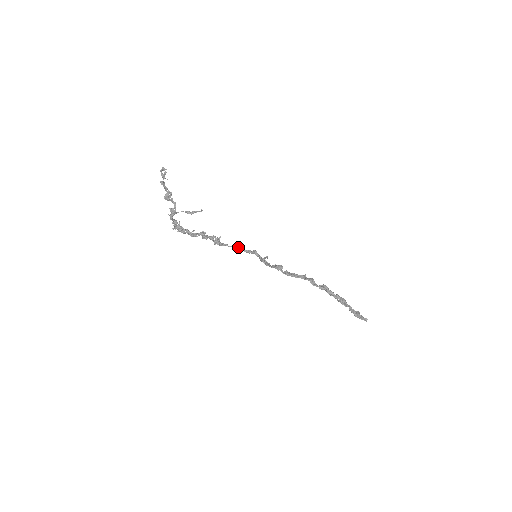
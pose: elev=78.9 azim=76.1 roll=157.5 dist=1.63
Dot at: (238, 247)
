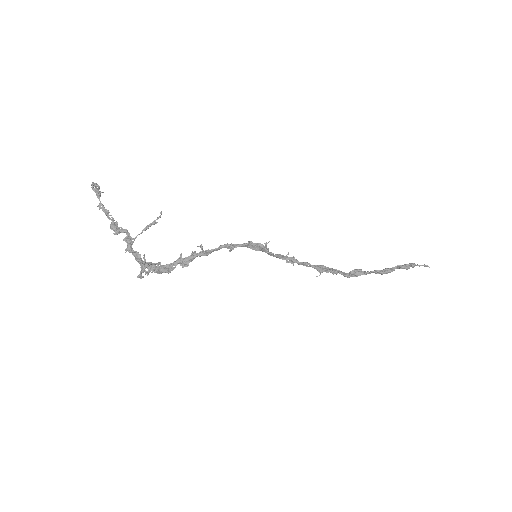
Dot at: (228, 244)
